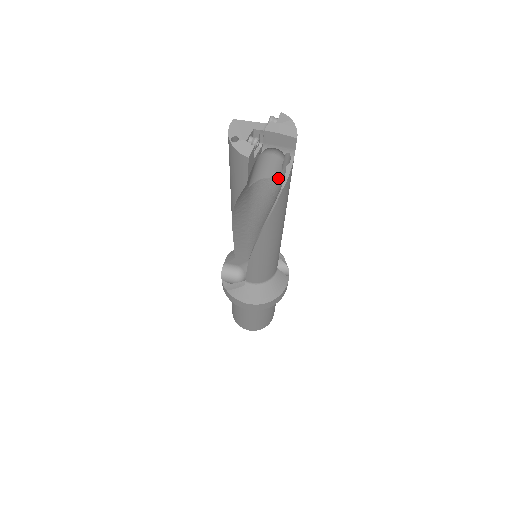
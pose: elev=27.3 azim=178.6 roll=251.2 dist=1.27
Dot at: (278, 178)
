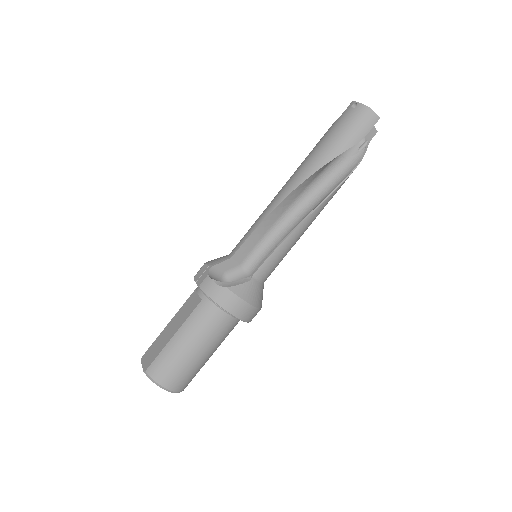
Dot at: (352, 157)
